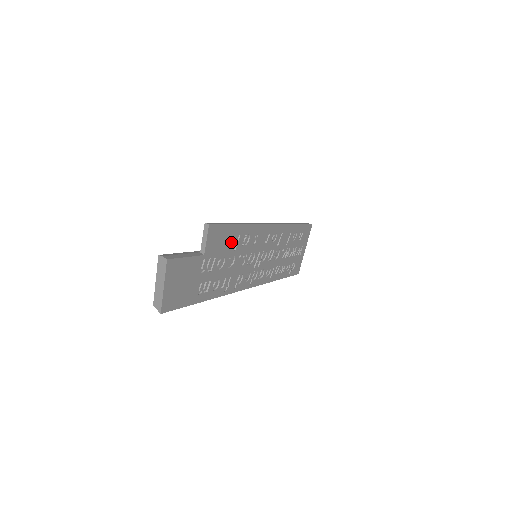
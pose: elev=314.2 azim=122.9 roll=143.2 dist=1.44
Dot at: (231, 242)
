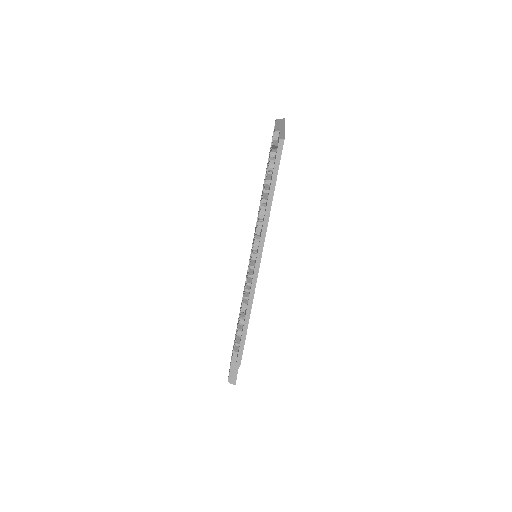
Dot at: occluded
